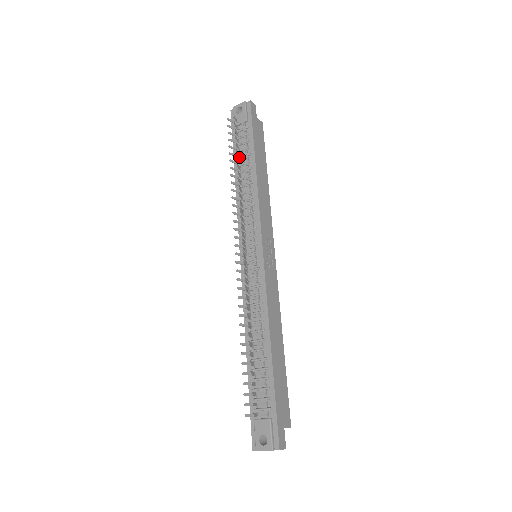
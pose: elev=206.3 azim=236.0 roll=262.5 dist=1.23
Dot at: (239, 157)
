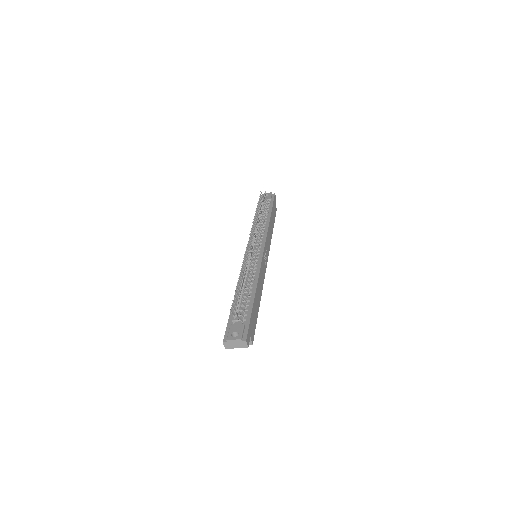
Dot at: occluded
